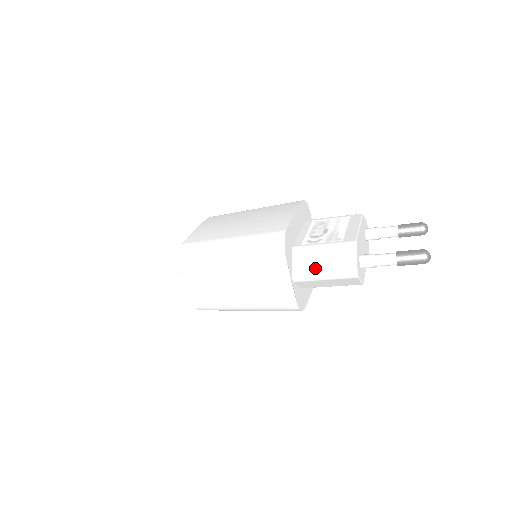
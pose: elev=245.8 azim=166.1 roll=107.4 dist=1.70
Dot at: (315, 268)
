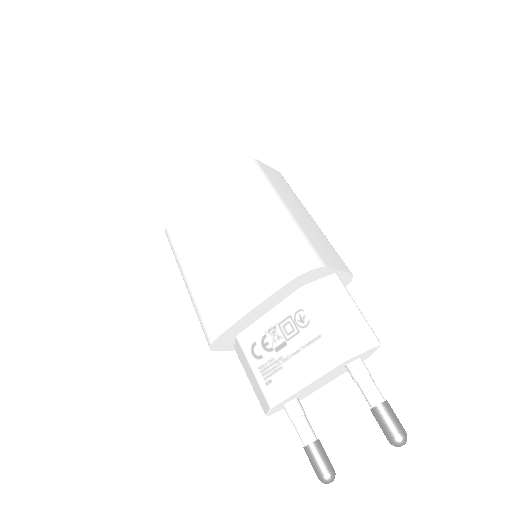
Dot at: (245, 370)
